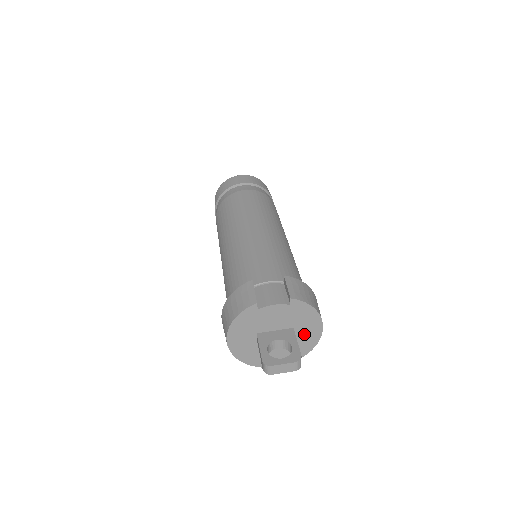
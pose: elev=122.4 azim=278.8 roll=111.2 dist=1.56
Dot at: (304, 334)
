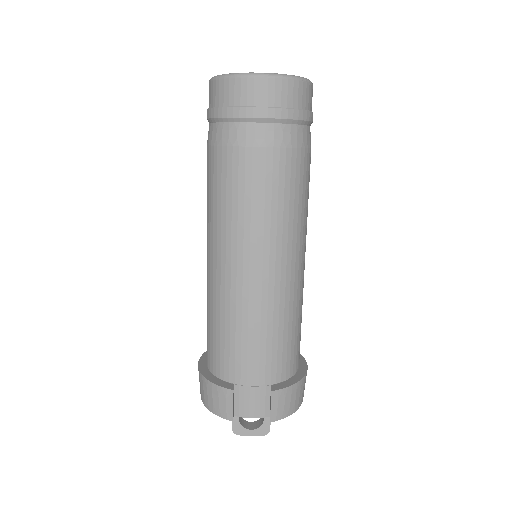
Dot at: occluded
